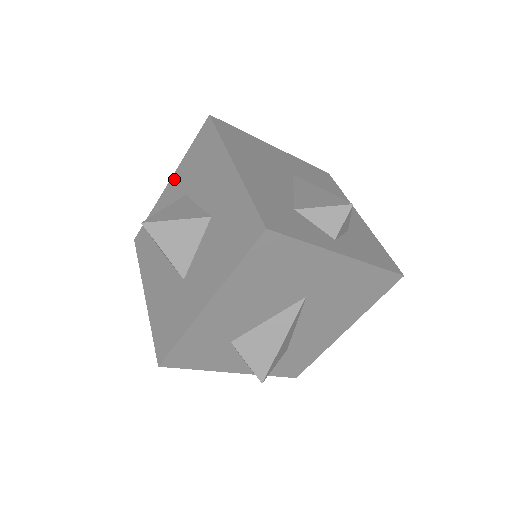
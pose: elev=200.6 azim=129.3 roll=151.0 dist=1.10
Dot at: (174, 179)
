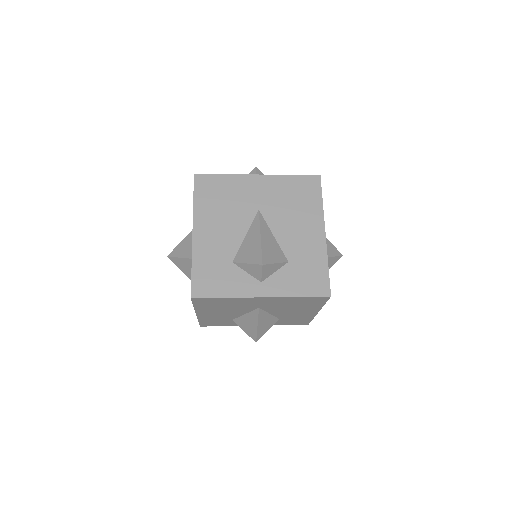
Dot at: occluded
